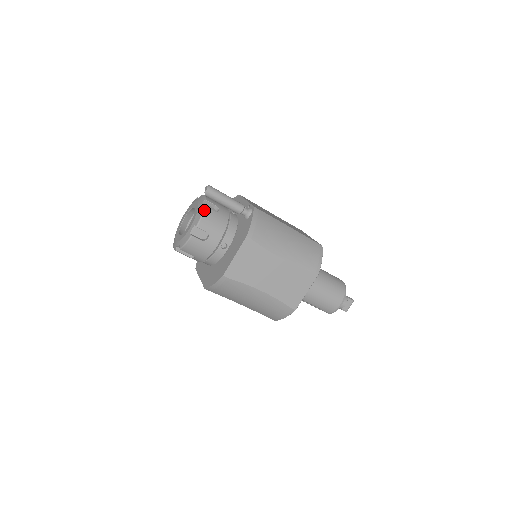
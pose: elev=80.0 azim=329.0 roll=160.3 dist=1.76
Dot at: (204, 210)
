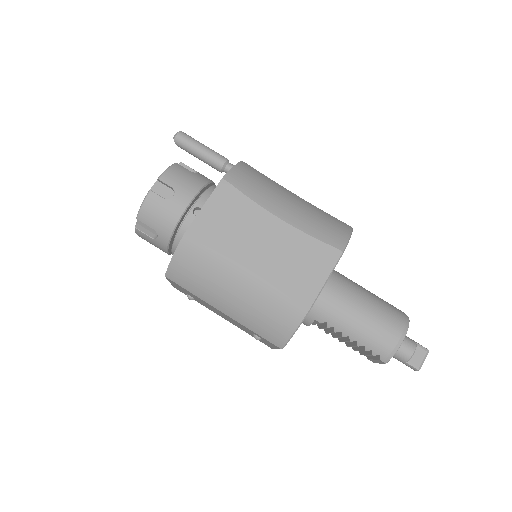
Dot at: (173, 164)
